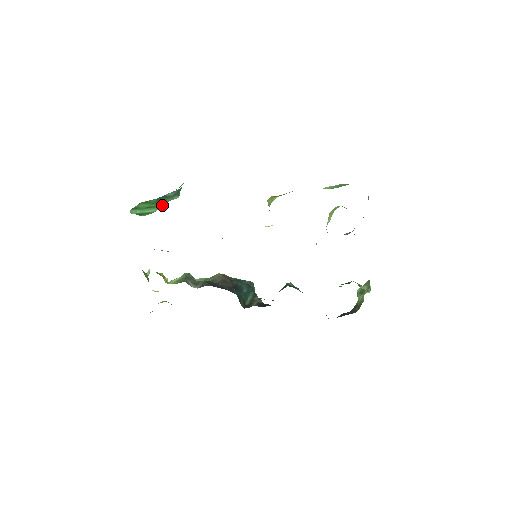
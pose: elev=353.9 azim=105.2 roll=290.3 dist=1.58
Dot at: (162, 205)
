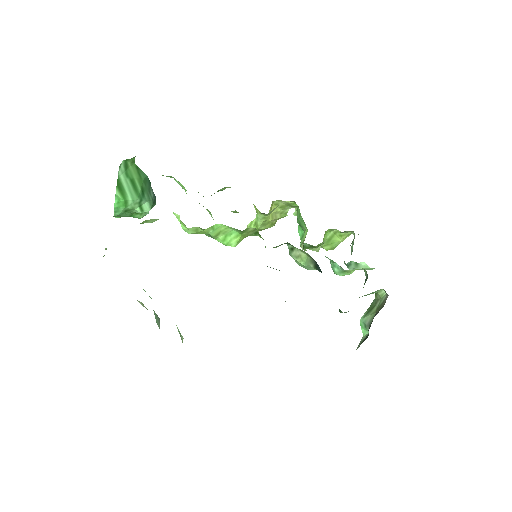
Dot at: (139, 198)
